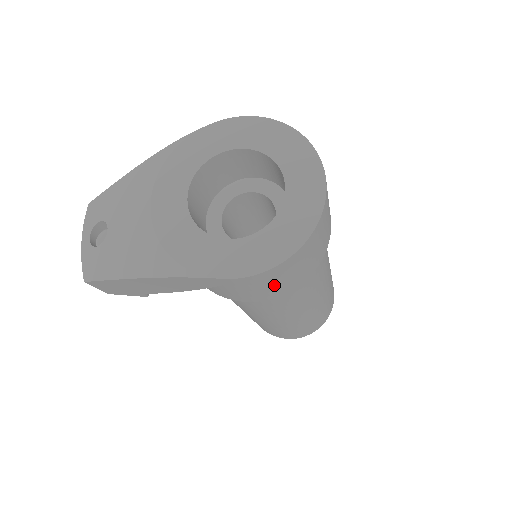
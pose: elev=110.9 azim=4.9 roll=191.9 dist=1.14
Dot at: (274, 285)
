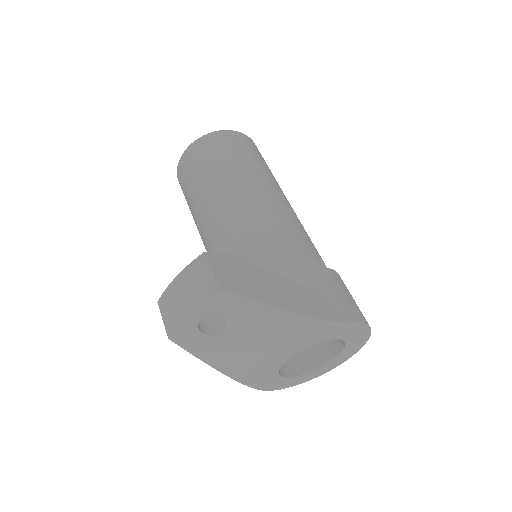
Dot at: occluded
